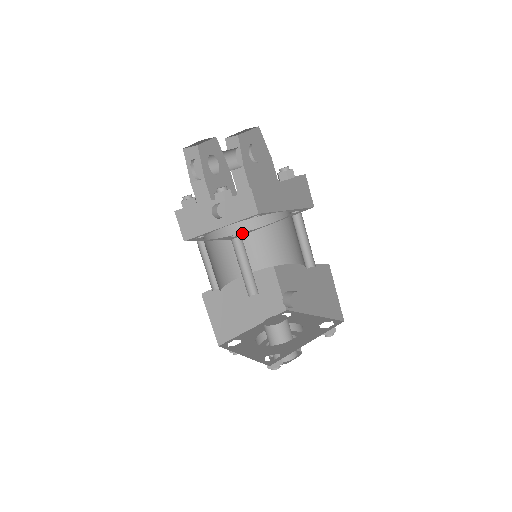
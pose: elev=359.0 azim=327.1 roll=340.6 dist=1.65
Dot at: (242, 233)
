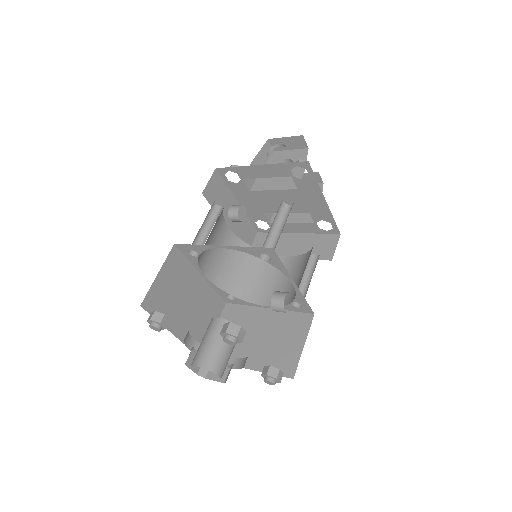
Dot at: occluded
